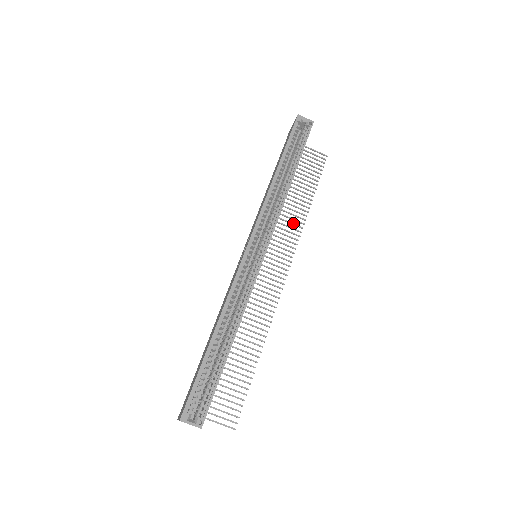
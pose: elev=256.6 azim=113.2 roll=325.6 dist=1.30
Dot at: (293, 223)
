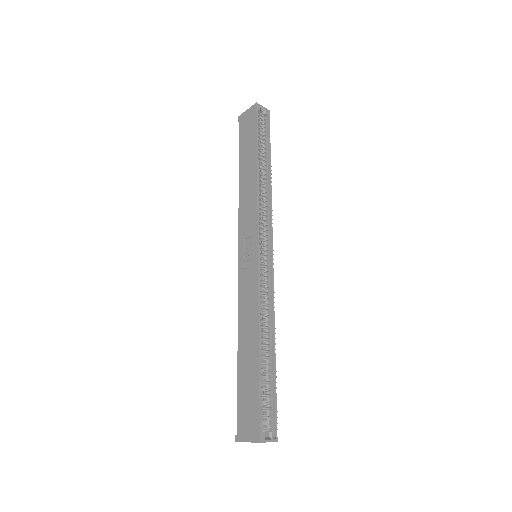
Dot at: occluded
